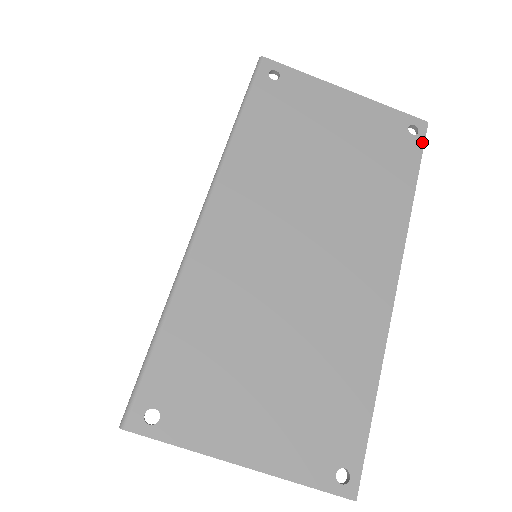
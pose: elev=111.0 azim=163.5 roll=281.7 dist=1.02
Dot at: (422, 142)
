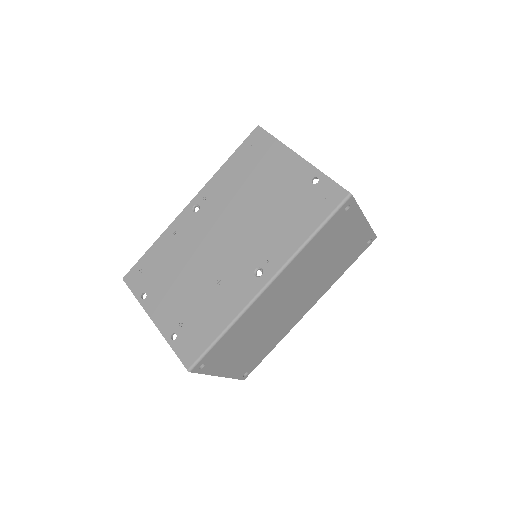
Dot at: occluded
